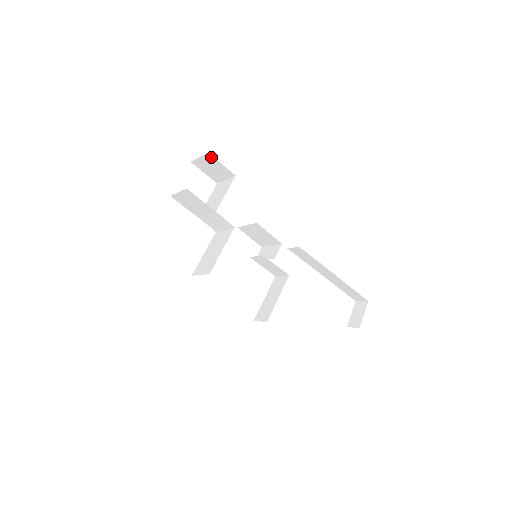
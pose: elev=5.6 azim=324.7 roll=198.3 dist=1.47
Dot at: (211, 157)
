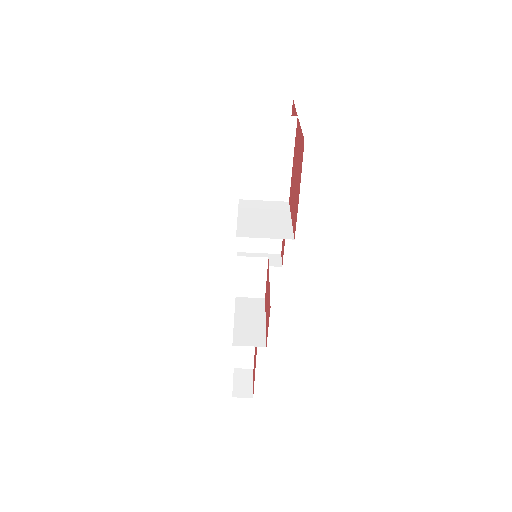
Dot at: (288, 107)
